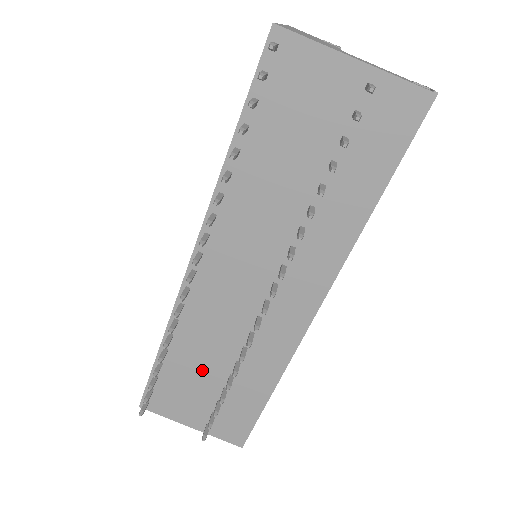
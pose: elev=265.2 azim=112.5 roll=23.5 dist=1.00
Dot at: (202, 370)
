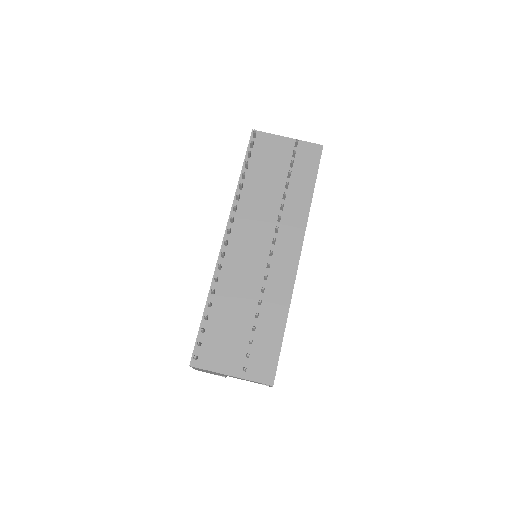
Dot at: (236, 316)
